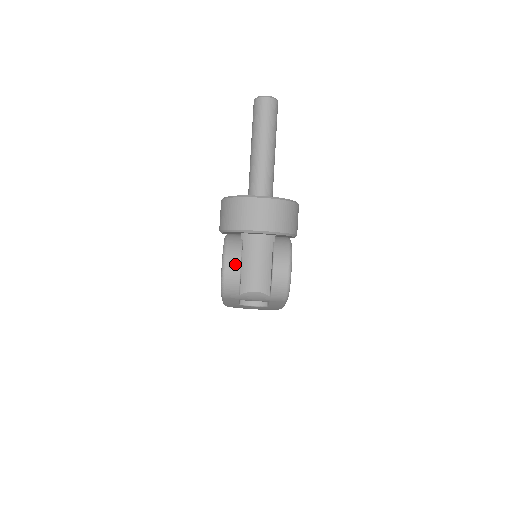
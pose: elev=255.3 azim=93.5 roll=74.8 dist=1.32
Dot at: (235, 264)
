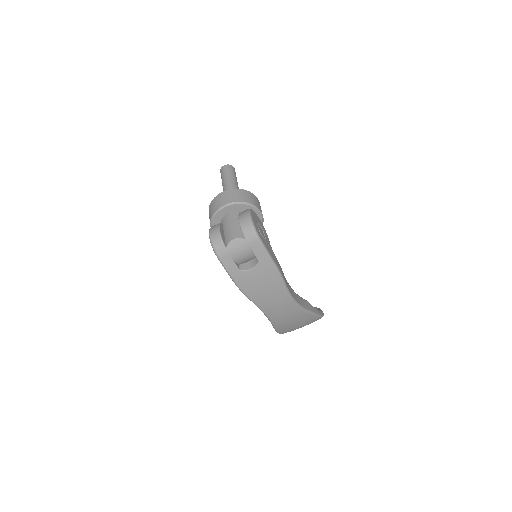
Dot at: (216, 229)
